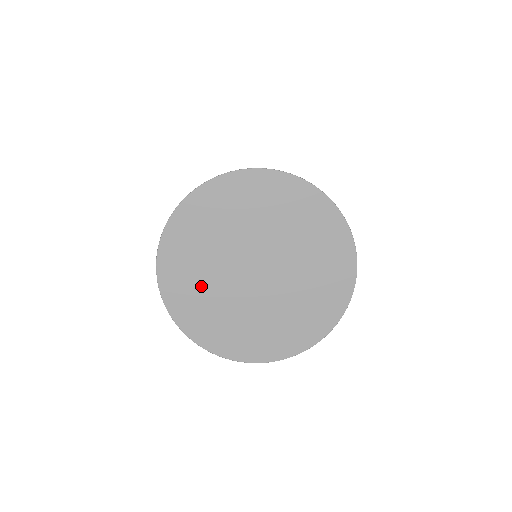
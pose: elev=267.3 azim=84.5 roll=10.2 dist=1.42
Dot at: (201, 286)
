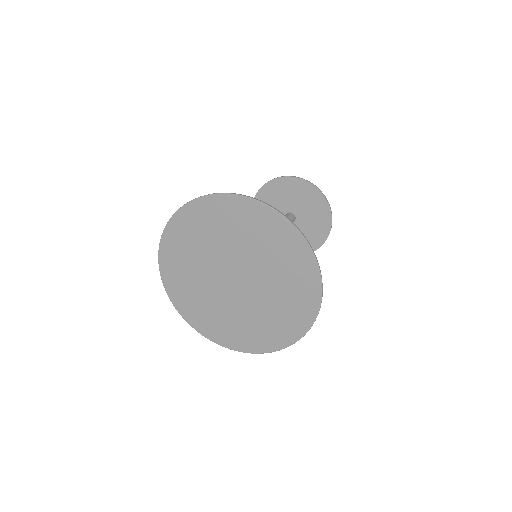
Dot at: (197, 244)
